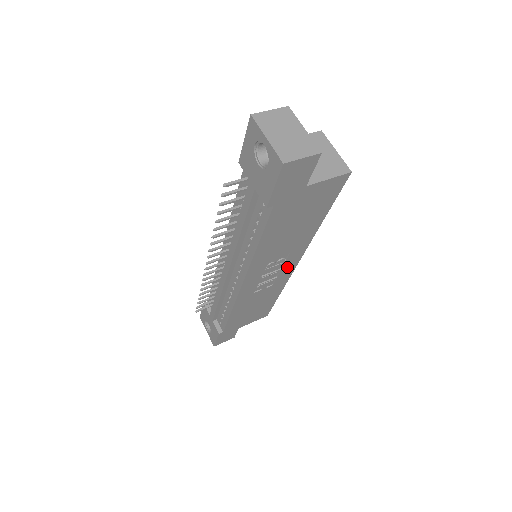
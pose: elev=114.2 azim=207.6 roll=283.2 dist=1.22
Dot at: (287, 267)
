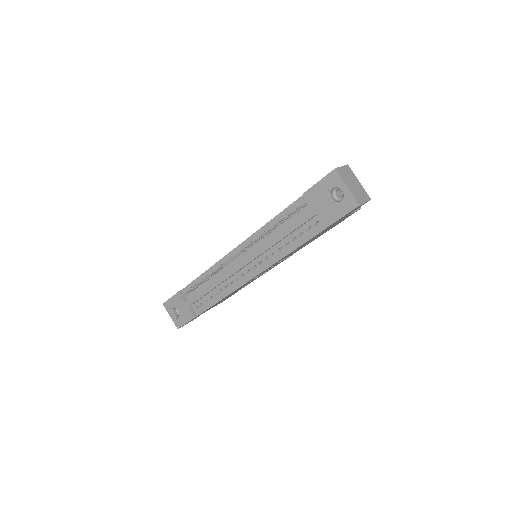
Dot at: (275, 265)
